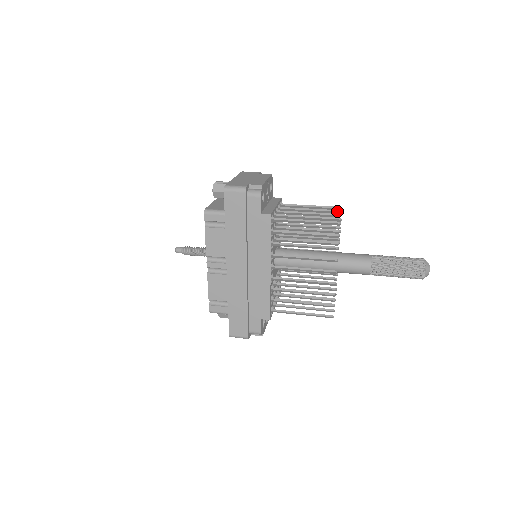
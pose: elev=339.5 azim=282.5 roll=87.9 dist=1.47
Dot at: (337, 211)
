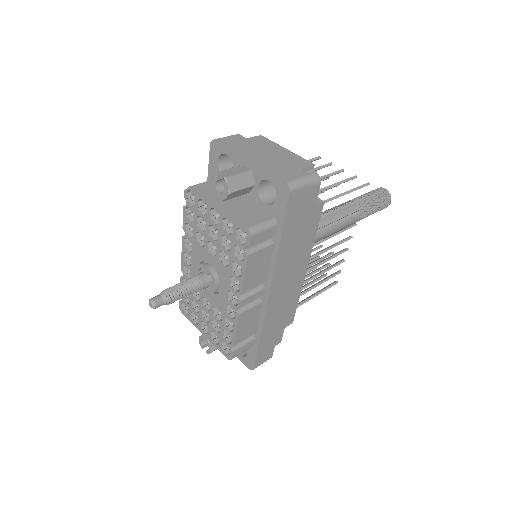
Dot at: (330, 164)
